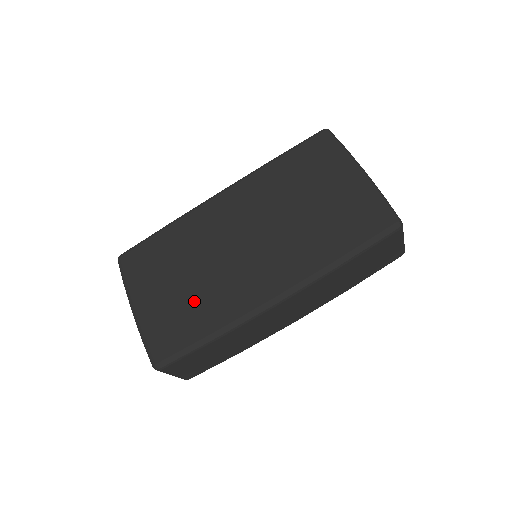
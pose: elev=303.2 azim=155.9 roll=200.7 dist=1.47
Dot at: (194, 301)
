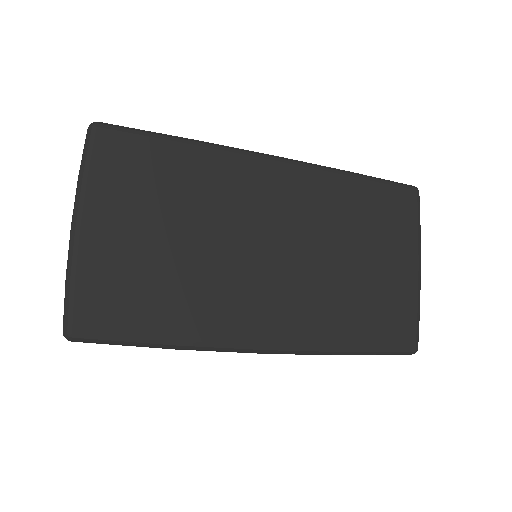
Dot at: (174, 280)
